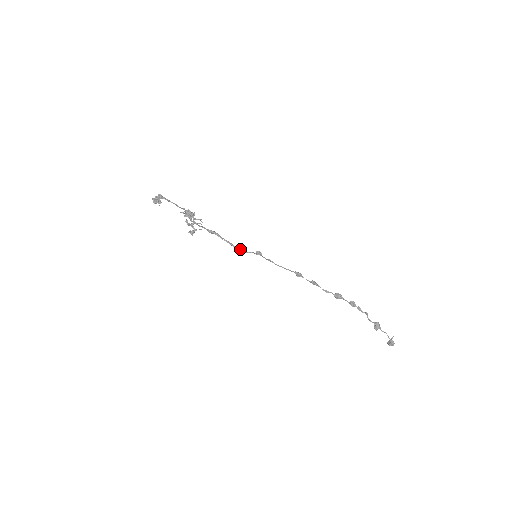
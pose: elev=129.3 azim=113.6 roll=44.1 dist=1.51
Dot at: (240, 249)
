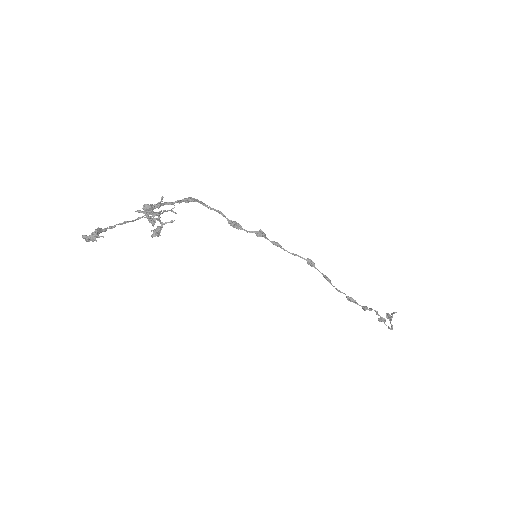
Dot at: (234, 227)
